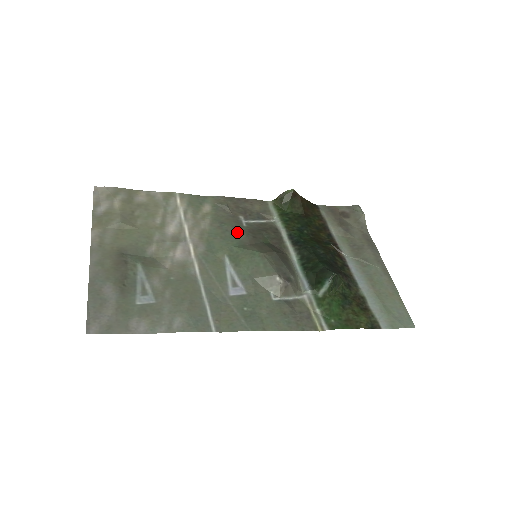
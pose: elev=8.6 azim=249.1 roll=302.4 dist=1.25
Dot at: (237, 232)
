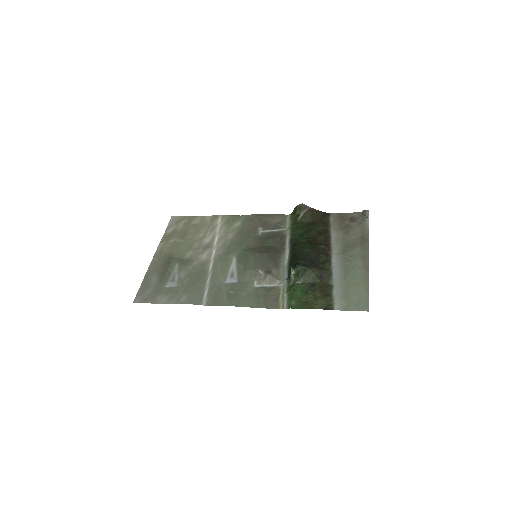
Dot at: (250, 240)
